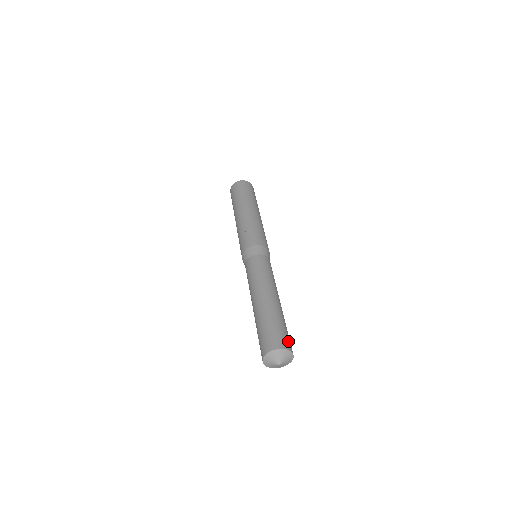
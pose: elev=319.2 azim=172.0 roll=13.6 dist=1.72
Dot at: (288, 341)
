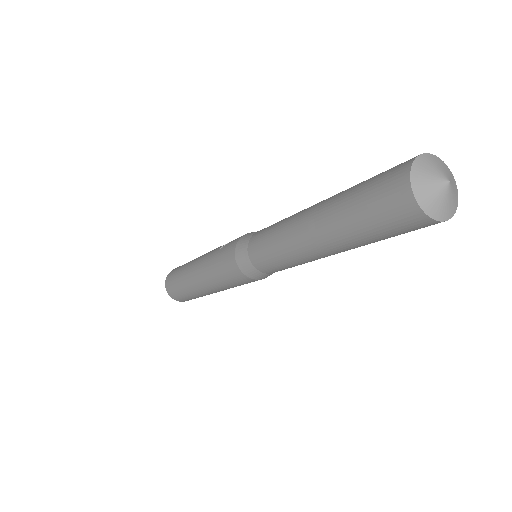
Dot at: occluded
